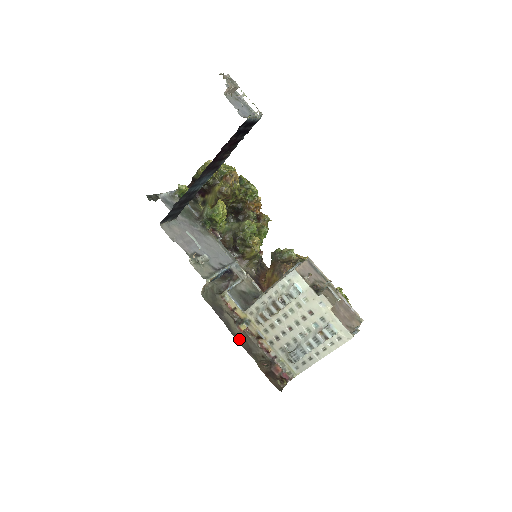
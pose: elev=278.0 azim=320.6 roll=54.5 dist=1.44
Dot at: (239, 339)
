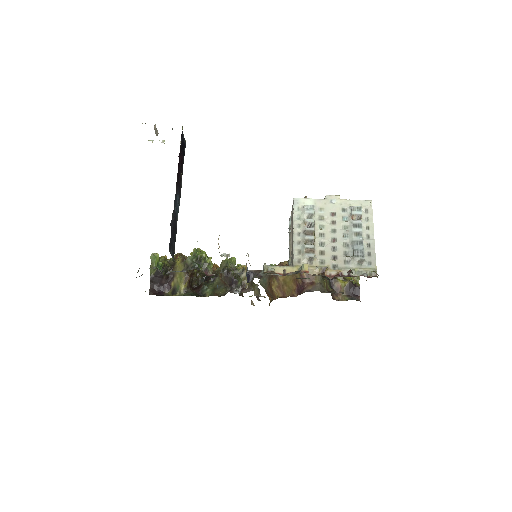
Dot at: occluded
